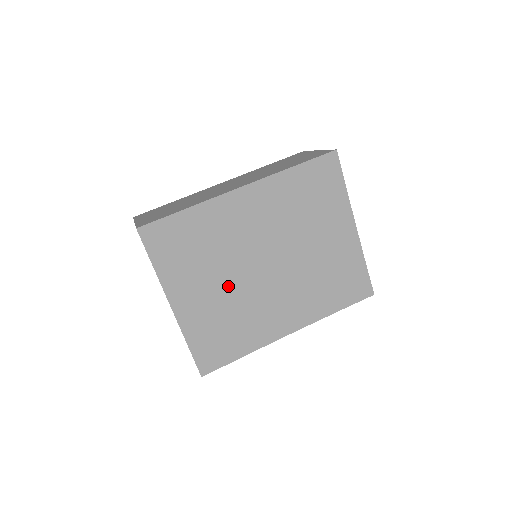
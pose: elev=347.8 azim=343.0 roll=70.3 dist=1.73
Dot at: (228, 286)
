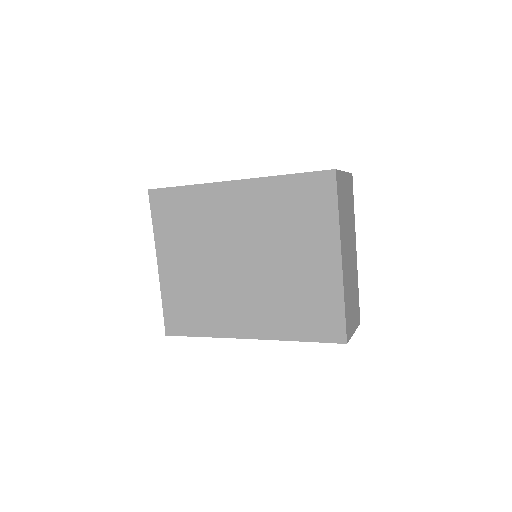
Dot at: (204, 266)
